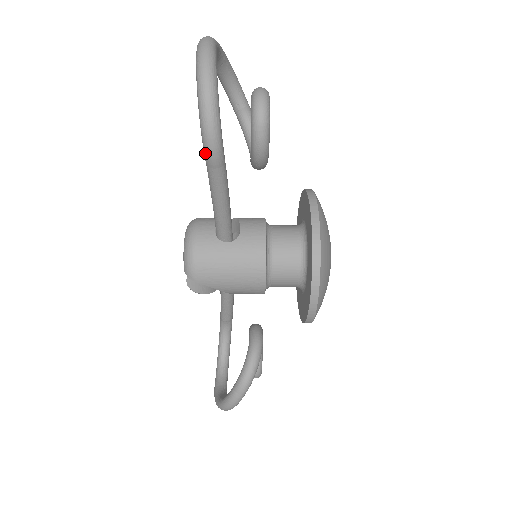
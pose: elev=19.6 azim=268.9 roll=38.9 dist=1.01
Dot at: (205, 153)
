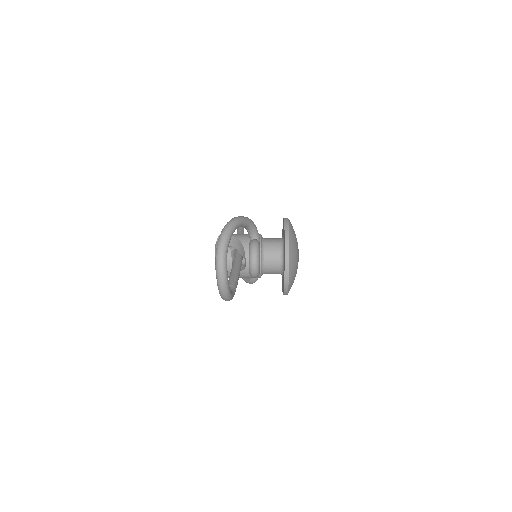
Dot at: occluded
